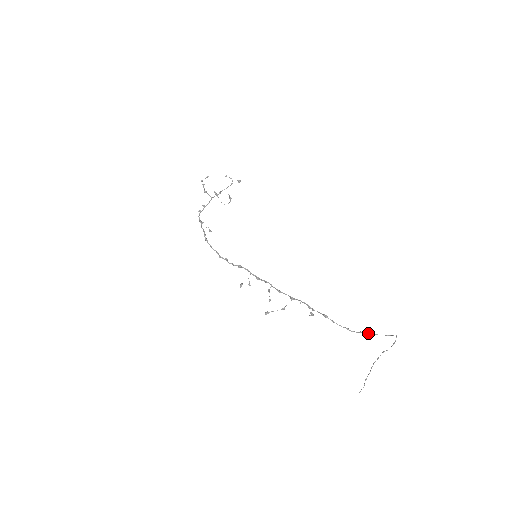
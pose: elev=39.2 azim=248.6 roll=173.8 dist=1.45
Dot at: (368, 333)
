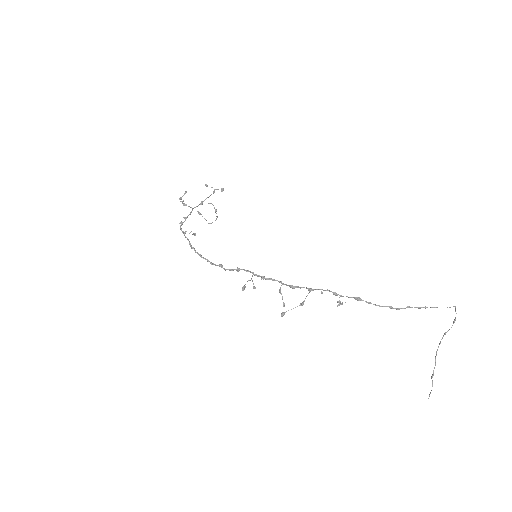
Dot at: (418, 307)
